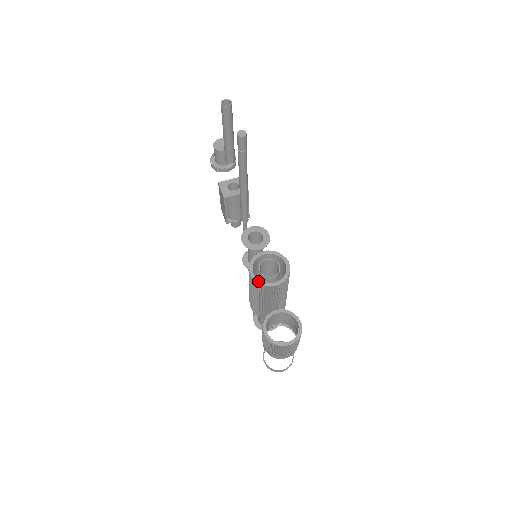
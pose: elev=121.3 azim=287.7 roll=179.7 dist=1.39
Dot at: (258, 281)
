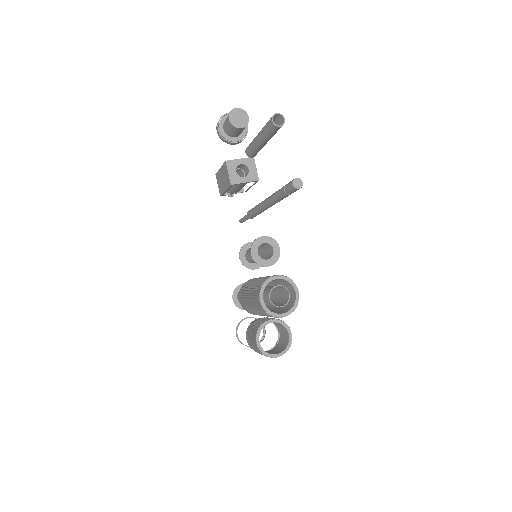
Dot at: (267, 311)
